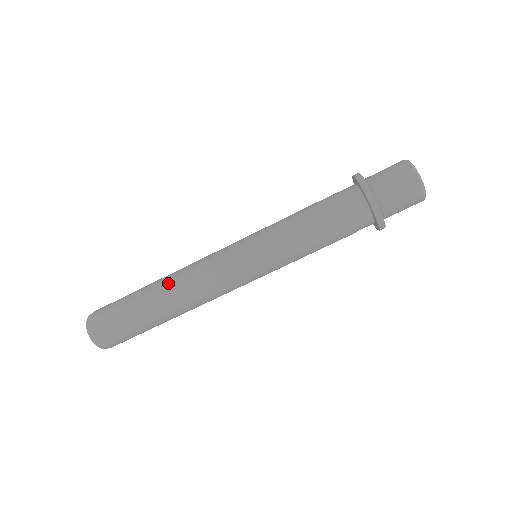
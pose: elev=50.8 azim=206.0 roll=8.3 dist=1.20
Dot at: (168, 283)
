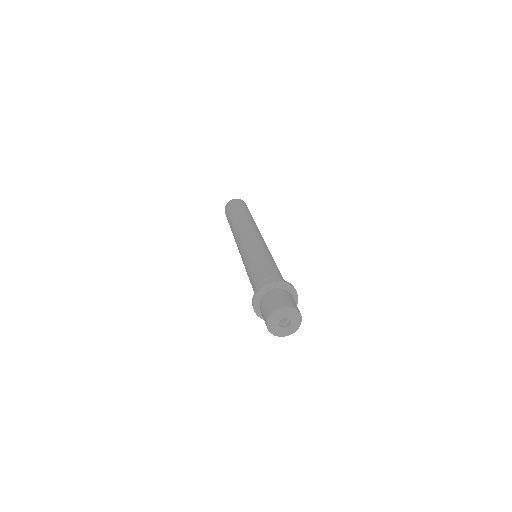
Dot at: occluded
